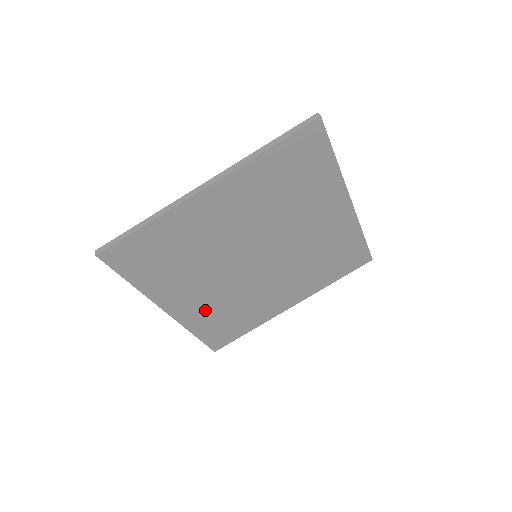
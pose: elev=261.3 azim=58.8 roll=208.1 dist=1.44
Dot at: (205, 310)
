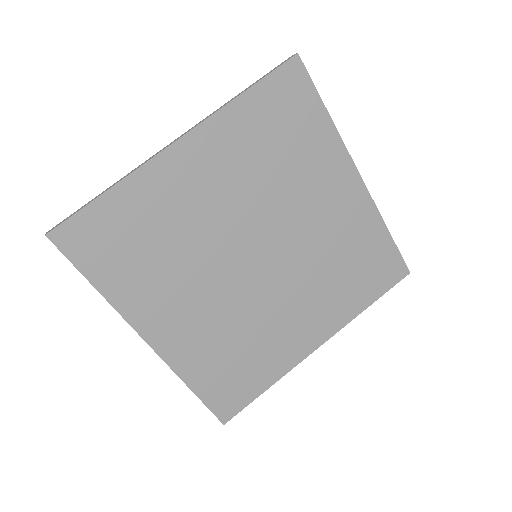
Dot at: (200, 343)
